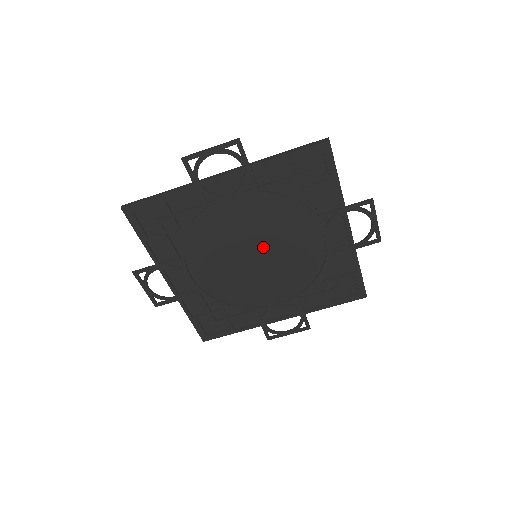
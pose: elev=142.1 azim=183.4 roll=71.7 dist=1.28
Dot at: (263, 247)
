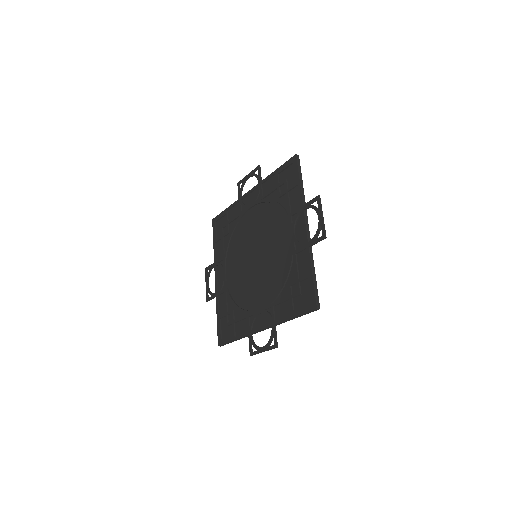
Dot at: (260, 247)
